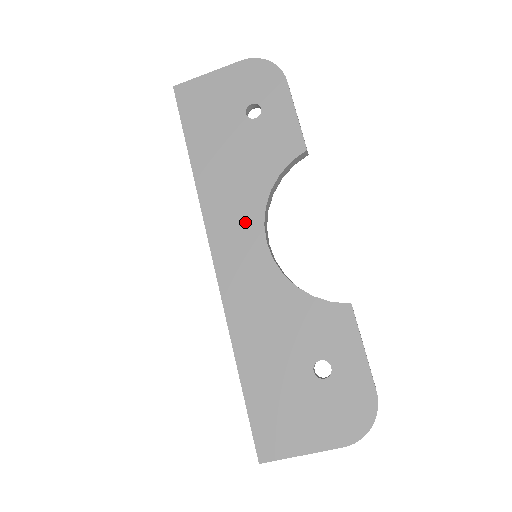
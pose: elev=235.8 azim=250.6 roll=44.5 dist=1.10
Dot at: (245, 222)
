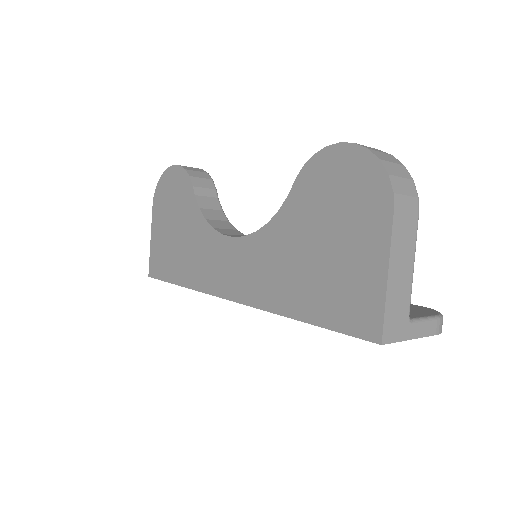
Dot at: occluded
